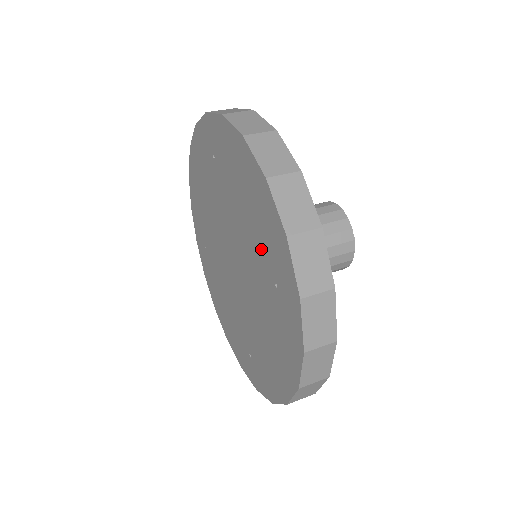
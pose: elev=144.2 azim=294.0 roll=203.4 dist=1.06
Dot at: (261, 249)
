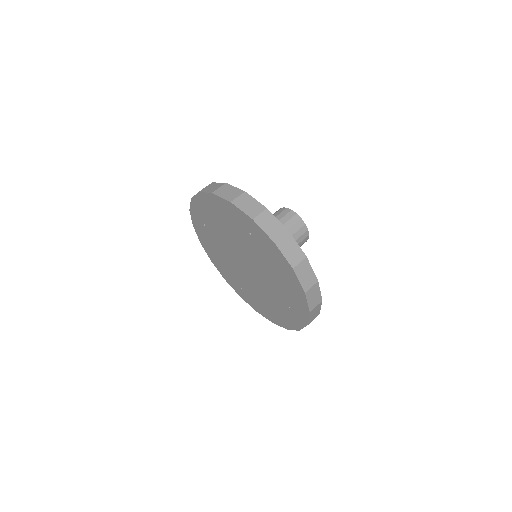
Dot at: (237, 229)
